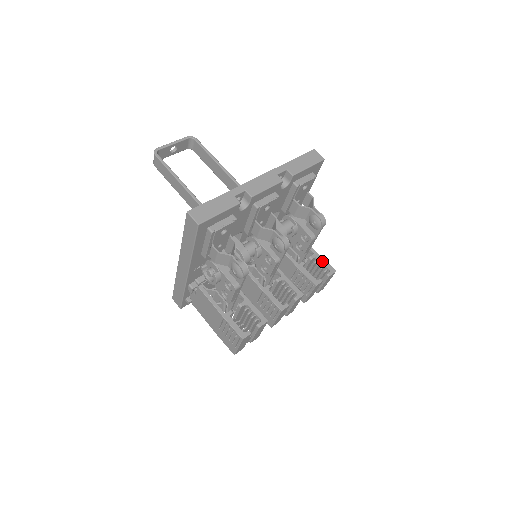
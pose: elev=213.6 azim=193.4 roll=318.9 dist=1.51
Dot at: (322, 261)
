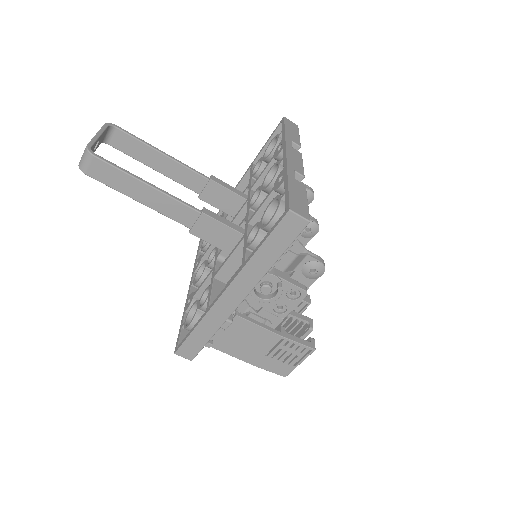
Dot at: occluded
